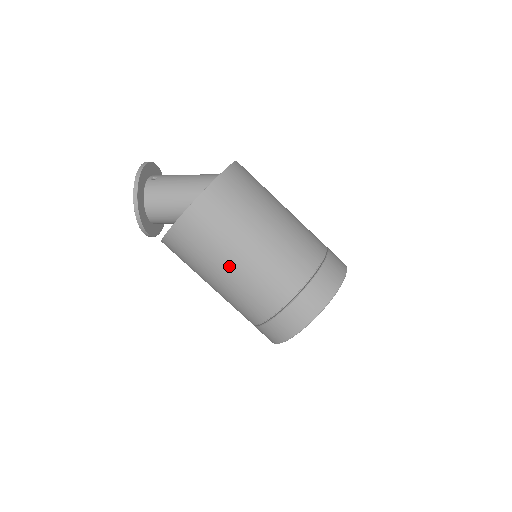
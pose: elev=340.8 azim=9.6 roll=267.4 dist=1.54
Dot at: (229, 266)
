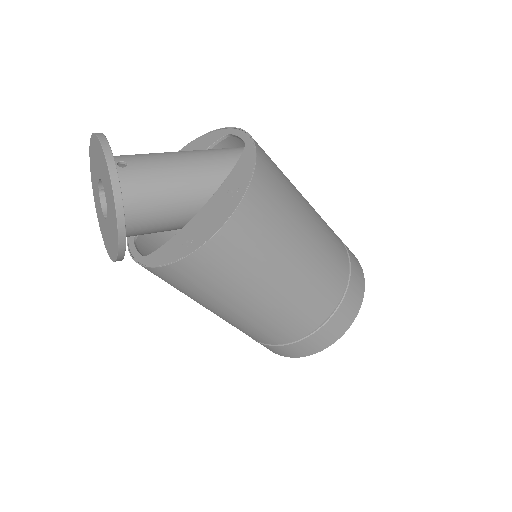
Dot at: (275, 286)
